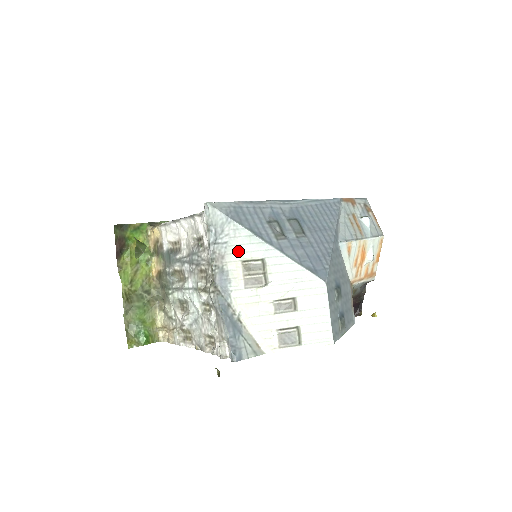
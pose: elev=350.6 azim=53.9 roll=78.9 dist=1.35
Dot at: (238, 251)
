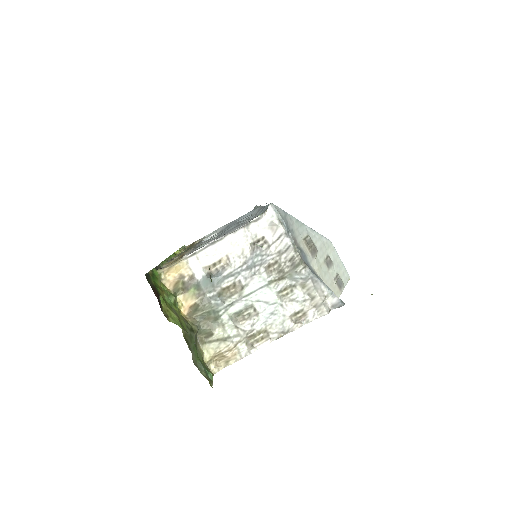
Dot at: (298, 234)
